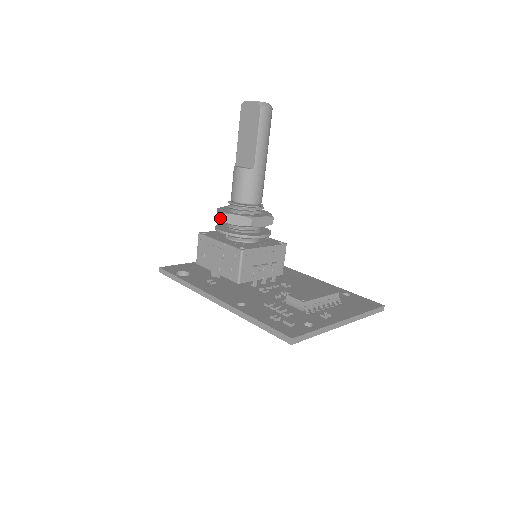
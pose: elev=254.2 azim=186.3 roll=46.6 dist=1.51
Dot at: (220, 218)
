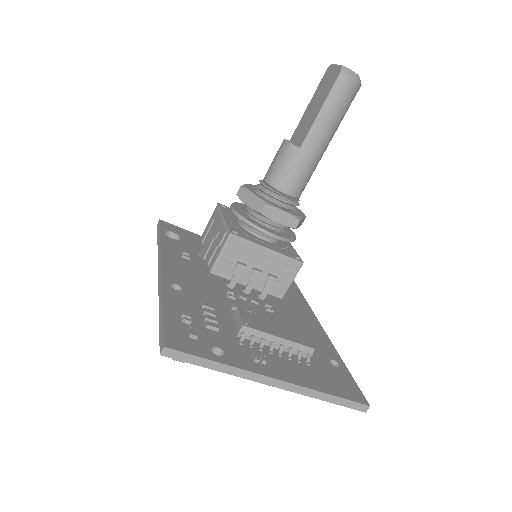
Dot at: occluded
